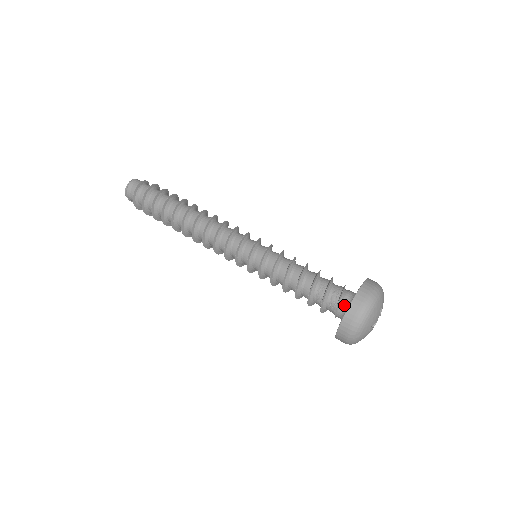
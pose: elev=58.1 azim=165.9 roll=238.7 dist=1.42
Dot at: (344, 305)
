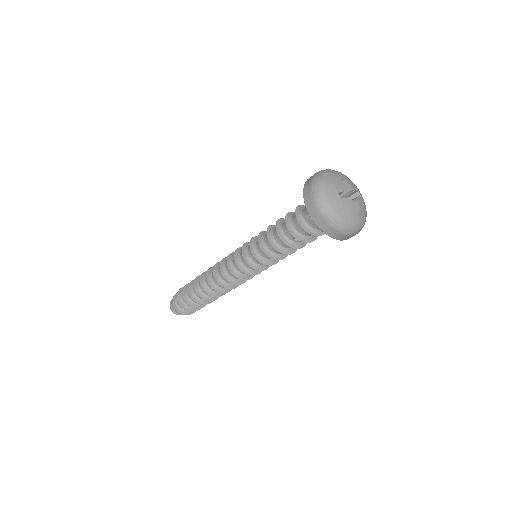
Dot at: occluded
